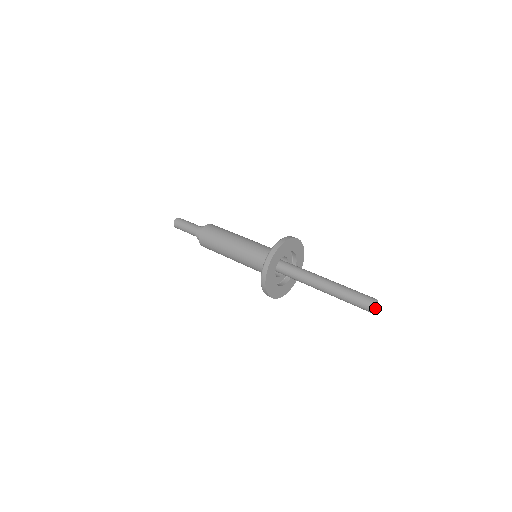
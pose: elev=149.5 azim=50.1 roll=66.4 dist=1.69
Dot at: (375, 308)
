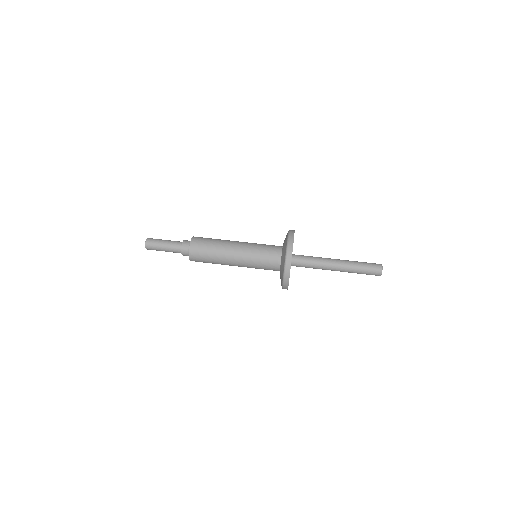
Dot at: occluded
